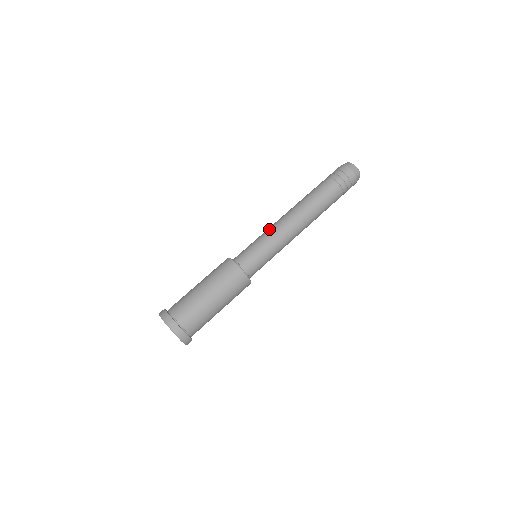
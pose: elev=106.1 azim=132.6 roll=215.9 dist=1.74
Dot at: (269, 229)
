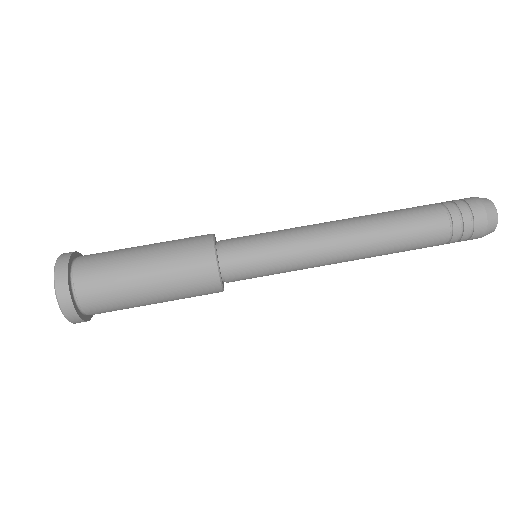
Dot at: (303, 238)
